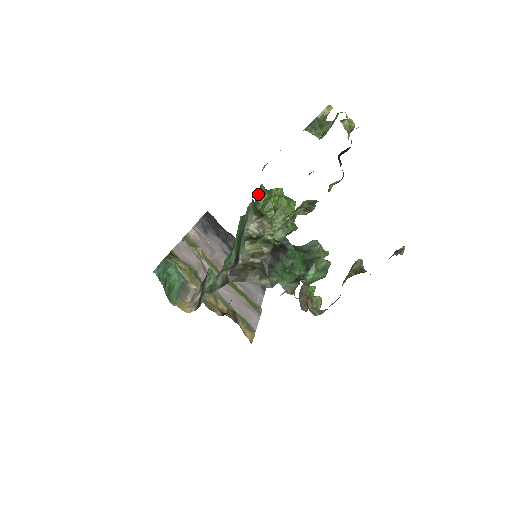
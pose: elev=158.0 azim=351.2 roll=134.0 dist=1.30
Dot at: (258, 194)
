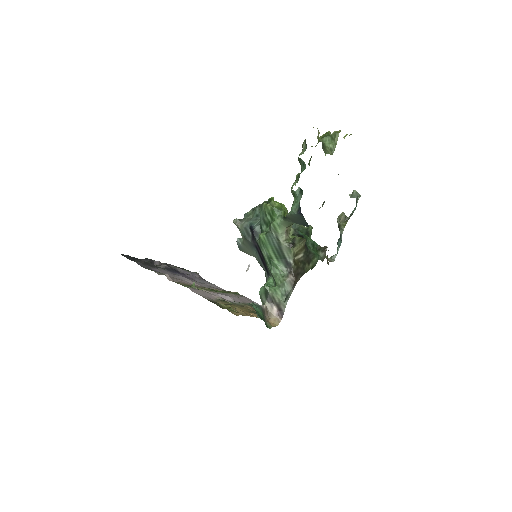
Dot at: (276, 212)
